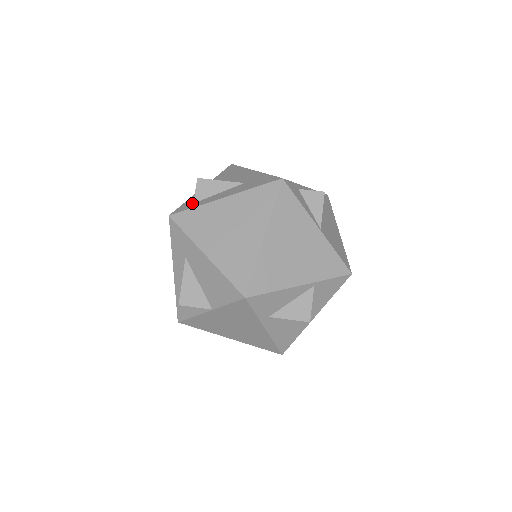
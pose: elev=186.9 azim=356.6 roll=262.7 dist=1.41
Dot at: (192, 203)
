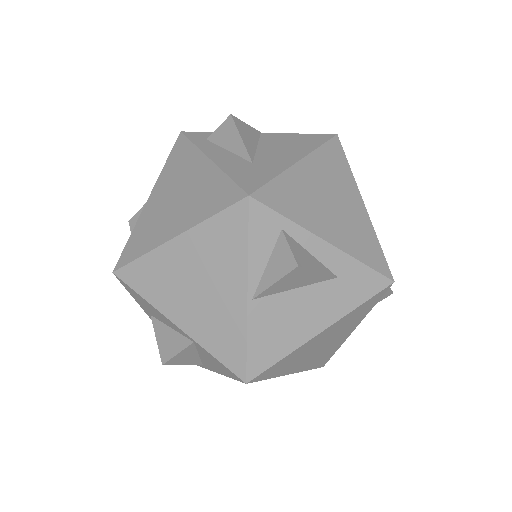
Dot at: (207, 138)
